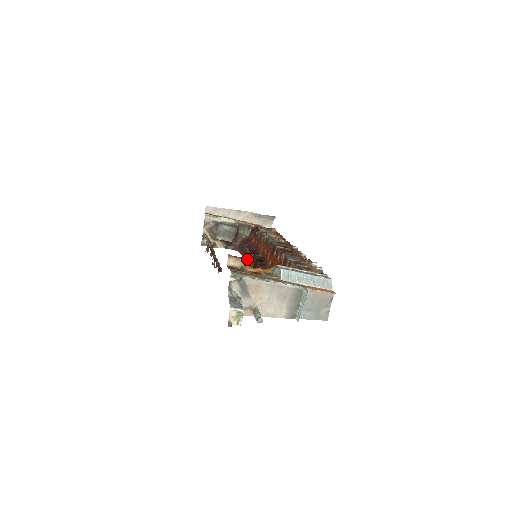
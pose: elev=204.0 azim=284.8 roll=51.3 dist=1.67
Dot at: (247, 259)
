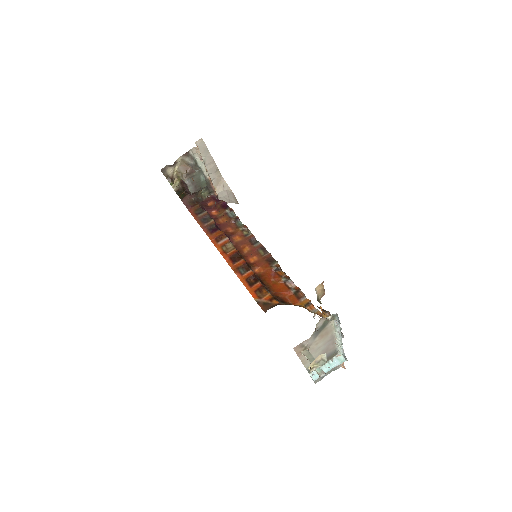
Dot at: (214, 235)
